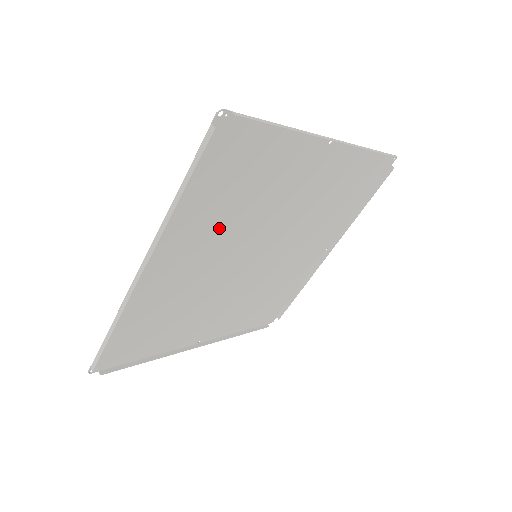
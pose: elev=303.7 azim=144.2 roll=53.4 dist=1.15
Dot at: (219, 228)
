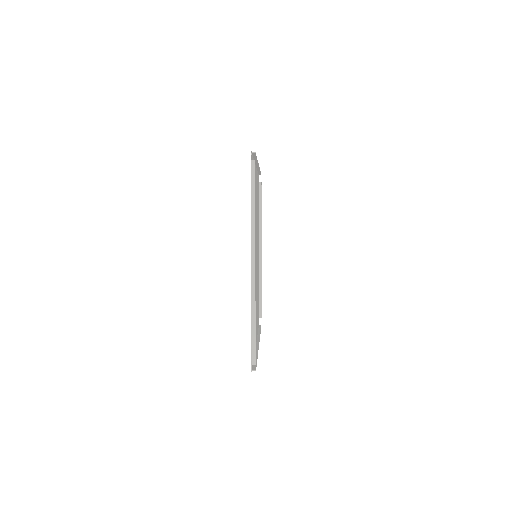
Dot at: occluded
